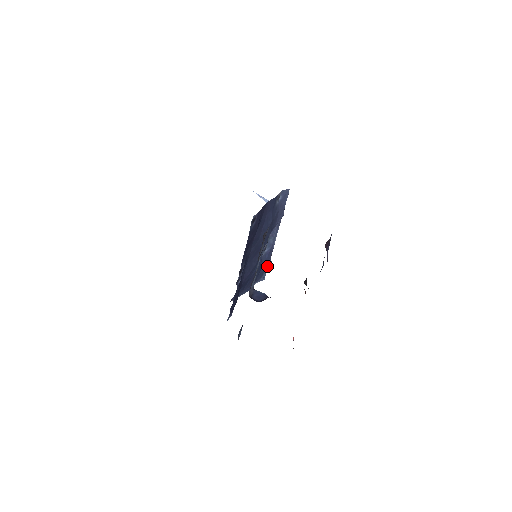
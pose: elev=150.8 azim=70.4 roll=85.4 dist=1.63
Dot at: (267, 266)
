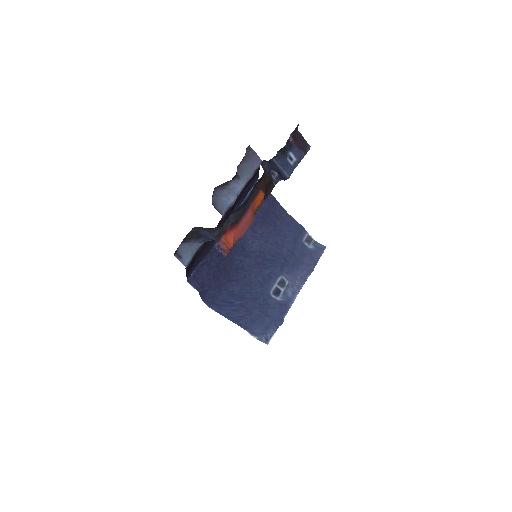
Dot at: (275, 324)
